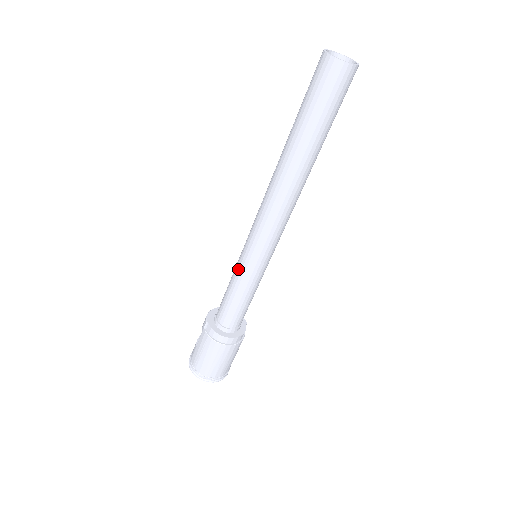
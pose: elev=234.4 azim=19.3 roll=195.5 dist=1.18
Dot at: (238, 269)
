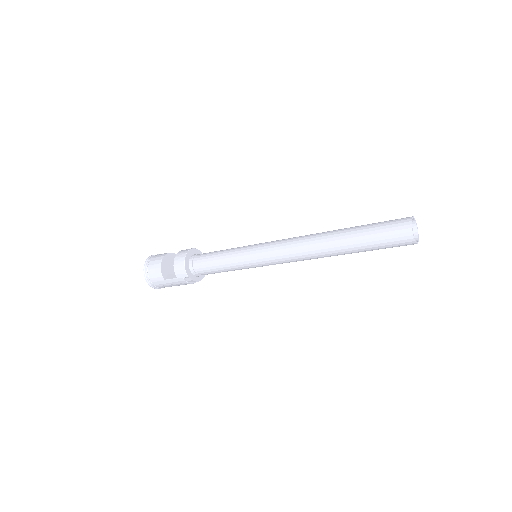
Dot at: (242, 267)
